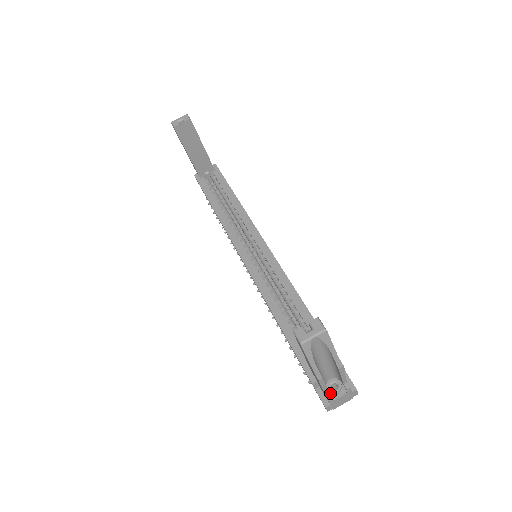
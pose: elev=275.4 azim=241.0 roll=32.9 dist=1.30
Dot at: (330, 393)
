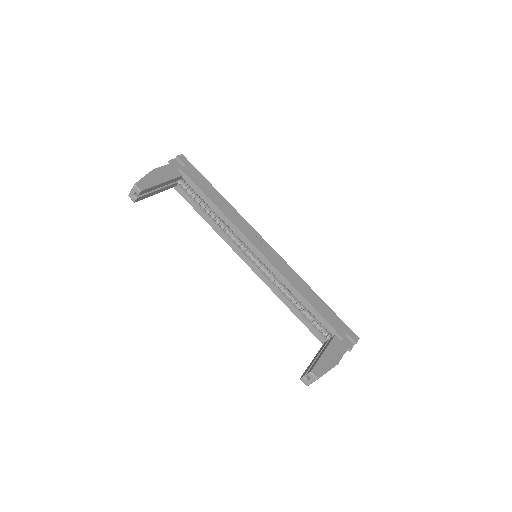
Dot at: occluded
